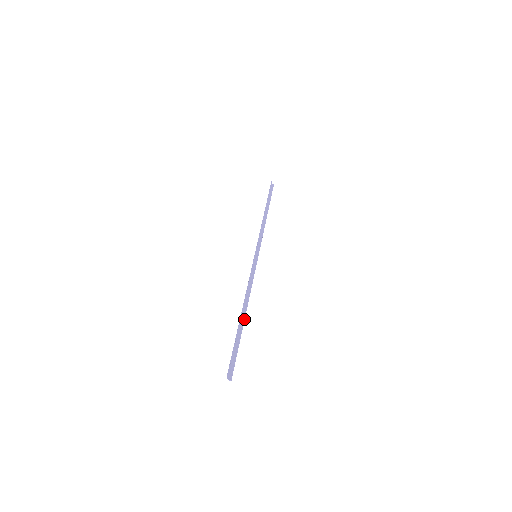
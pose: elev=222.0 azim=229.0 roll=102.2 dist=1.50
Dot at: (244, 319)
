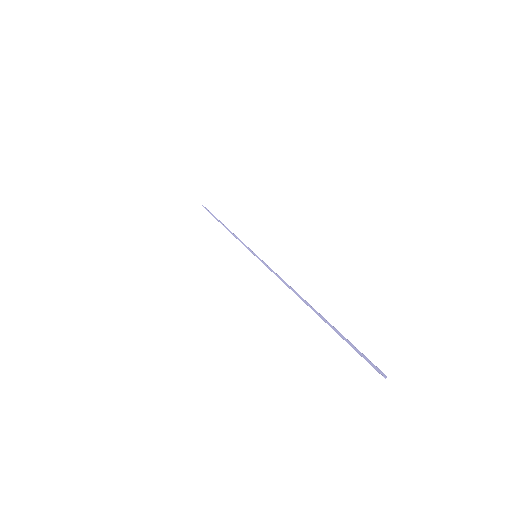
Dot at: occluded
